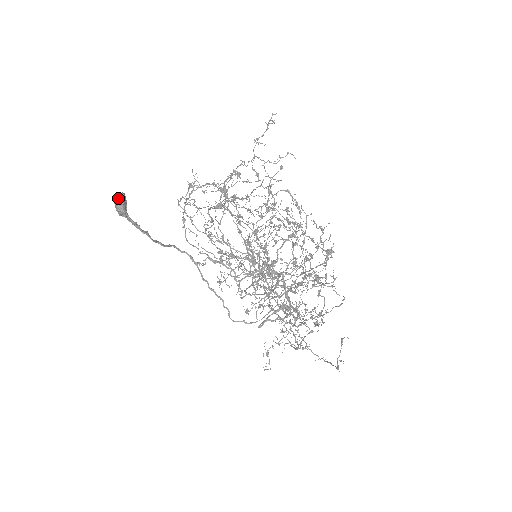
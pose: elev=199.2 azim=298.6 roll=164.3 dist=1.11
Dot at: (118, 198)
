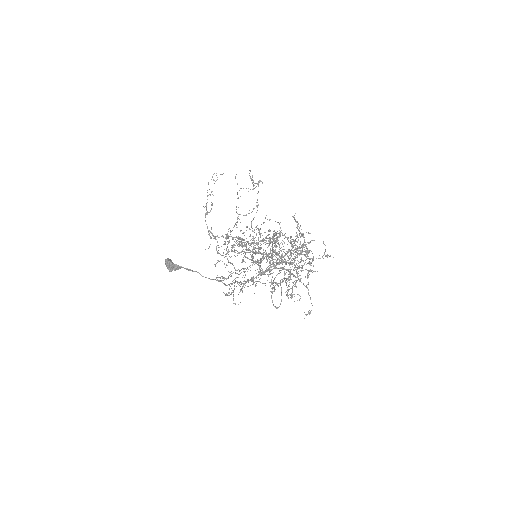
Dot at: occluded
